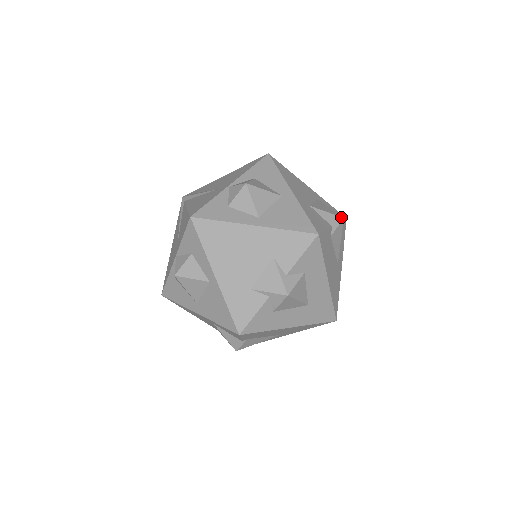
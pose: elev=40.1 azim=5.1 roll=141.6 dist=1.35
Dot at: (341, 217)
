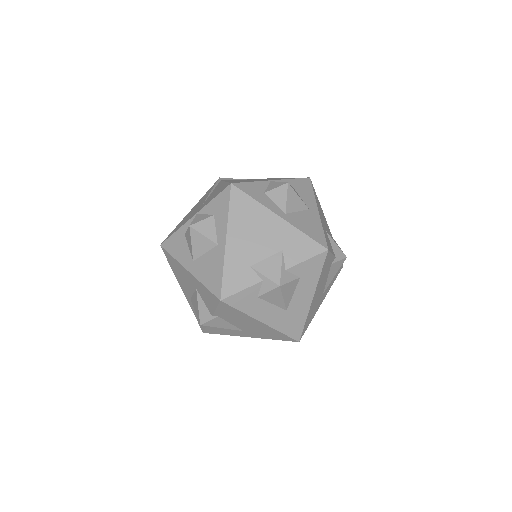
Dot at: (345, 255)
